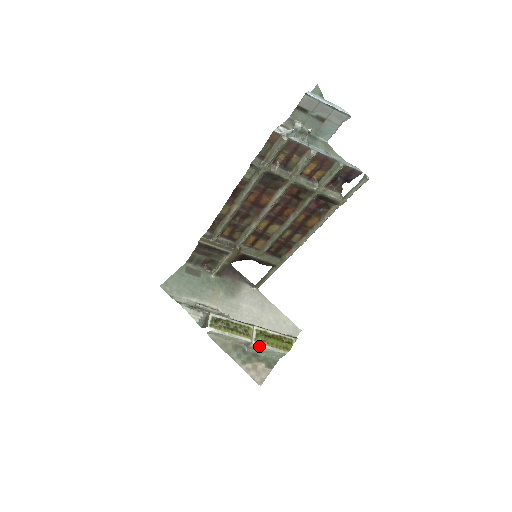
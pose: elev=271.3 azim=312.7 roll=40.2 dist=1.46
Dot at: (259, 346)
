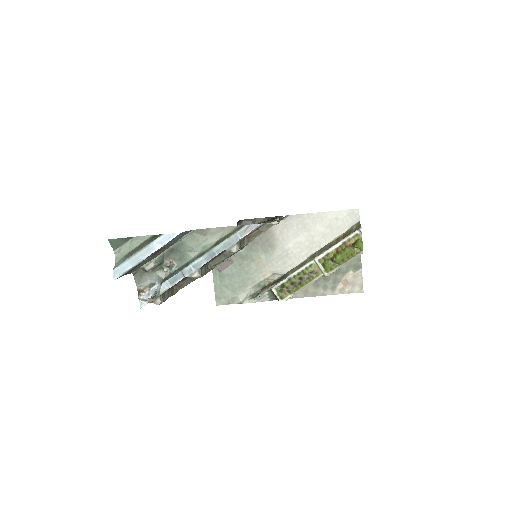
Dot at: occluded
